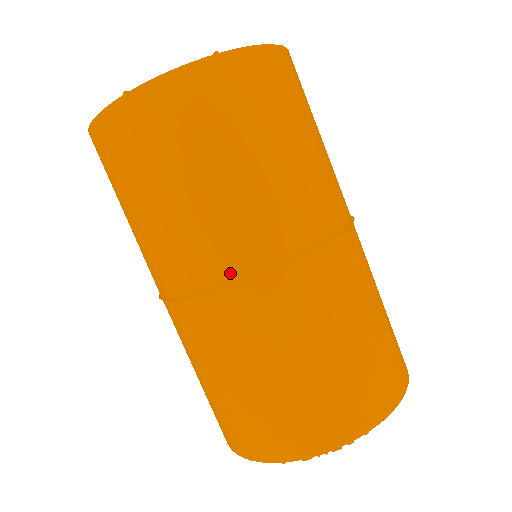
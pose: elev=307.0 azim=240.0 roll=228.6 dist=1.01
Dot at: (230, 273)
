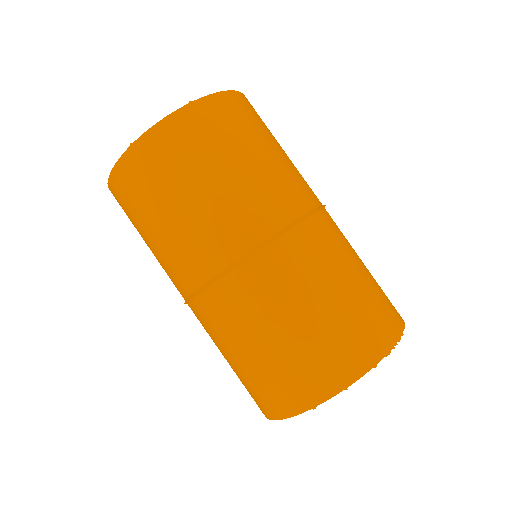
Dot at: (295, 215)
